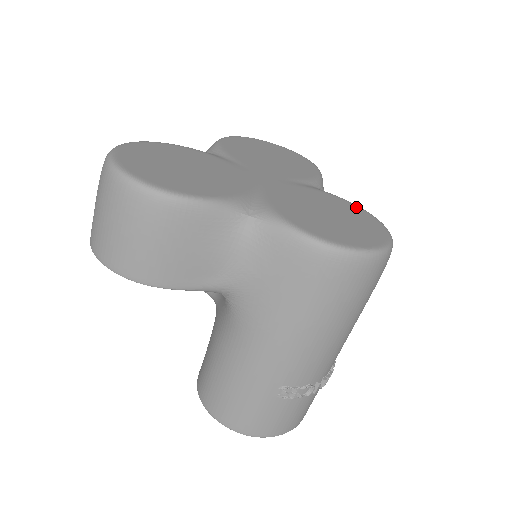
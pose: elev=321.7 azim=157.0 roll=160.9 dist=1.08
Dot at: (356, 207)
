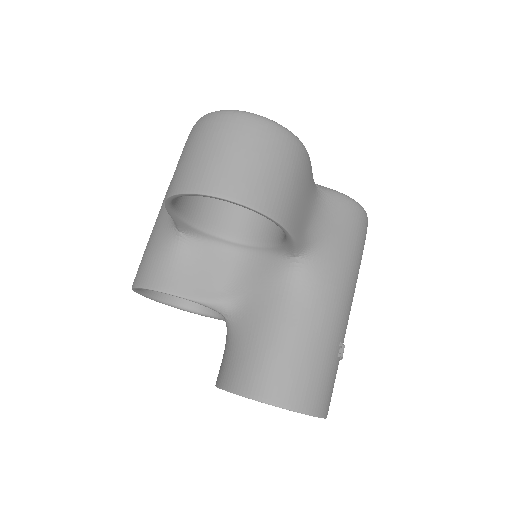
Dot at: occluded
